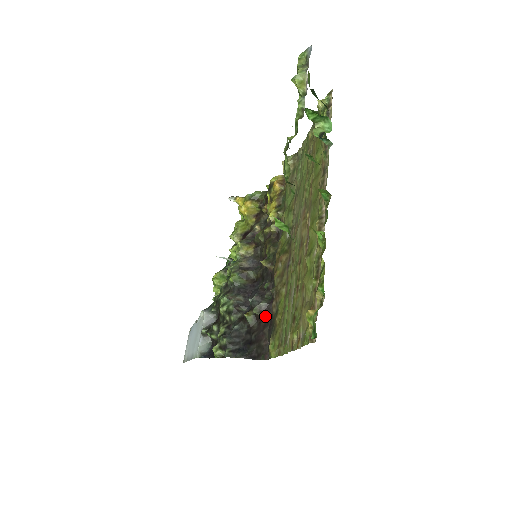
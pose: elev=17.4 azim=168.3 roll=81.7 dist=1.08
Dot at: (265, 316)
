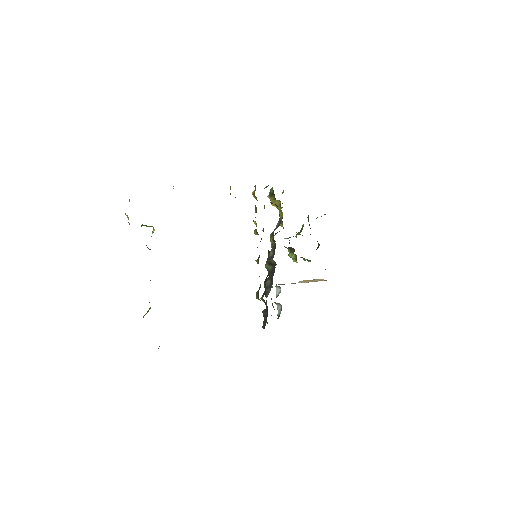
Dot at: occluded
